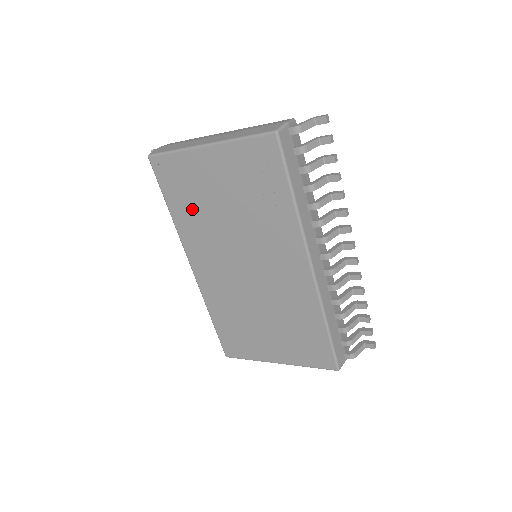
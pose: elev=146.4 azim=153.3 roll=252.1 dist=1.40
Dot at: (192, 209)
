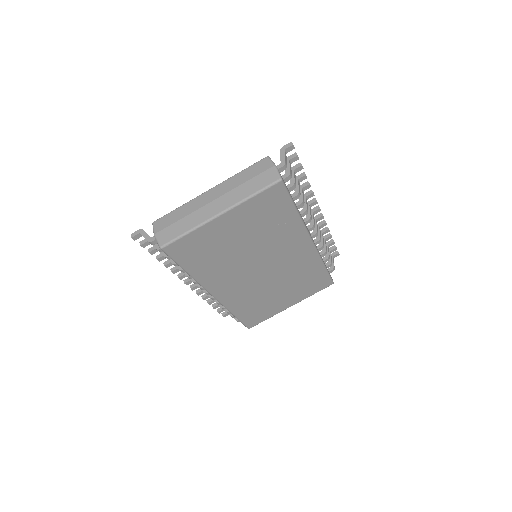
Dot at: (211, 260)
